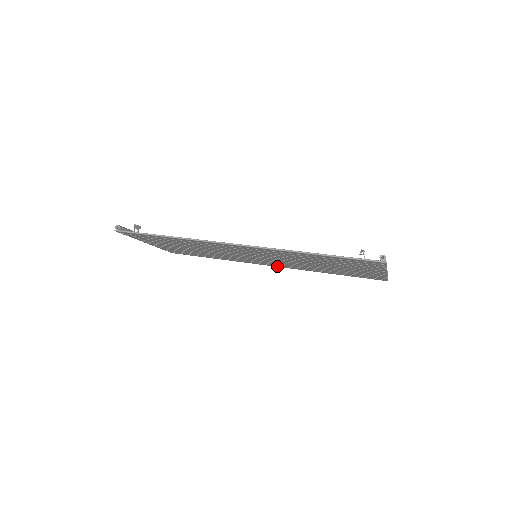
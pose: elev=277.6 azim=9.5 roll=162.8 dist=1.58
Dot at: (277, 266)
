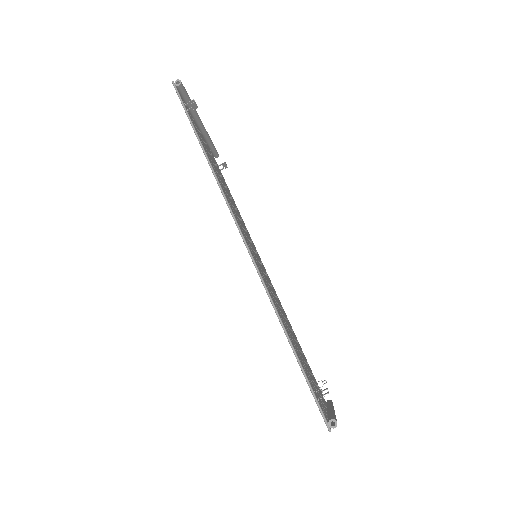
Dot at: occluded
